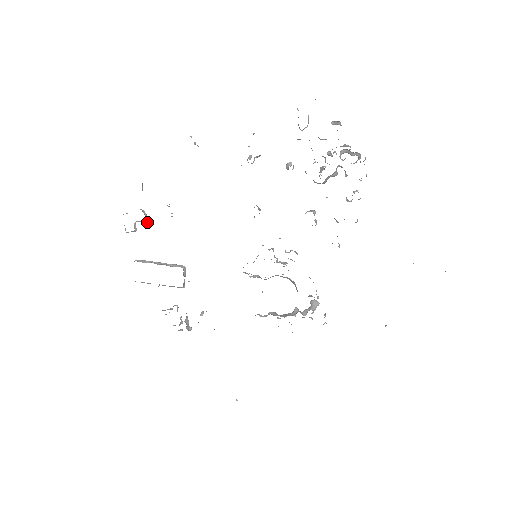
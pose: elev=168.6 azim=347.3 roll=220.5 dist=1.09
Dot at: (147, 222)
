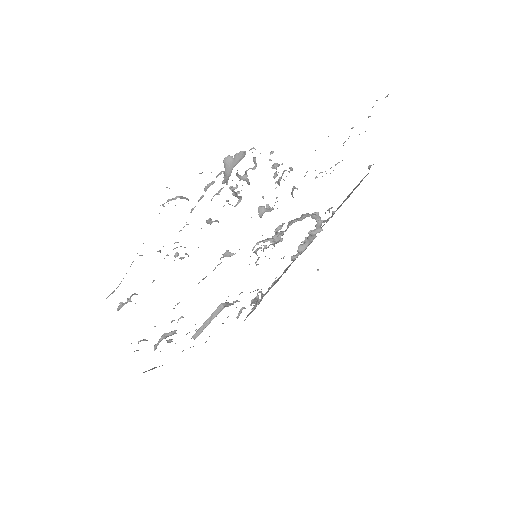
Dot at: (173, 334)
